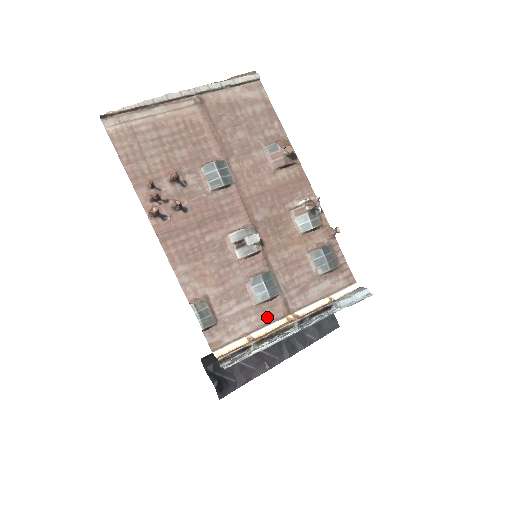
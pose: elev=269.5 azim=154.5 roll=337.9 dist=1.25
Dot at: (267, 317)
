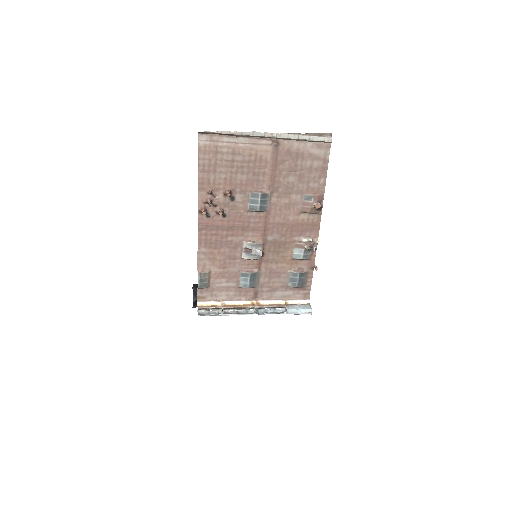
Dot at: (241, 296)
